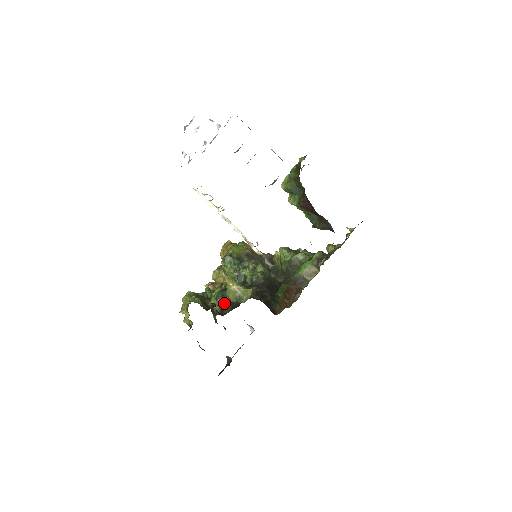
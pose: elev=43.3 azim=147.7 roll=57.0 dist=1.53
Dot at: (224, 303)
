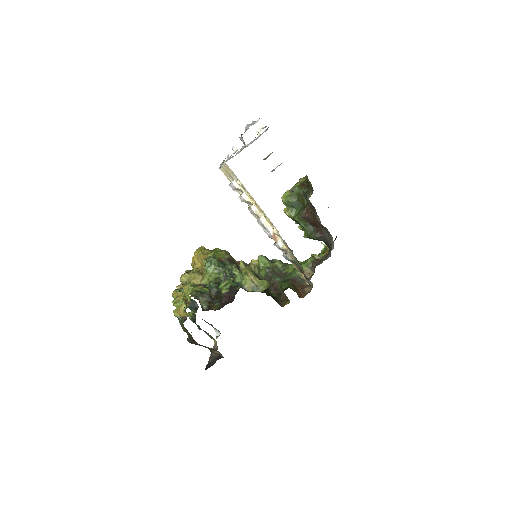
Dot at: (210, 301)
